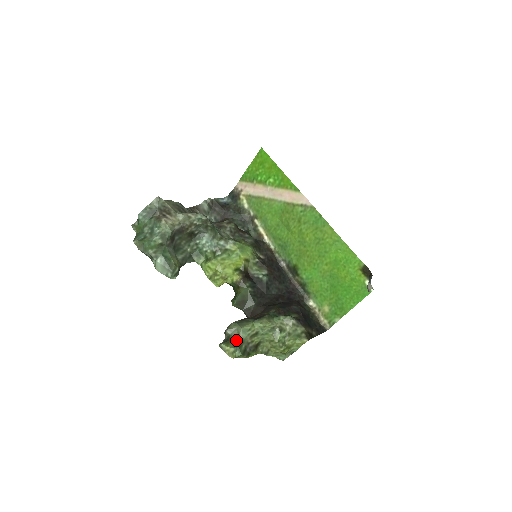
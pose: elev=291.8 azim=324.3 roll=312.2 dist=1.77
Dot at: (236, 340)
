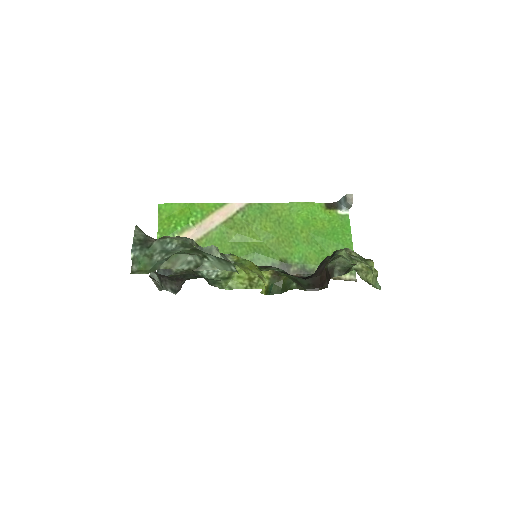
Dot at: (352, 265)
